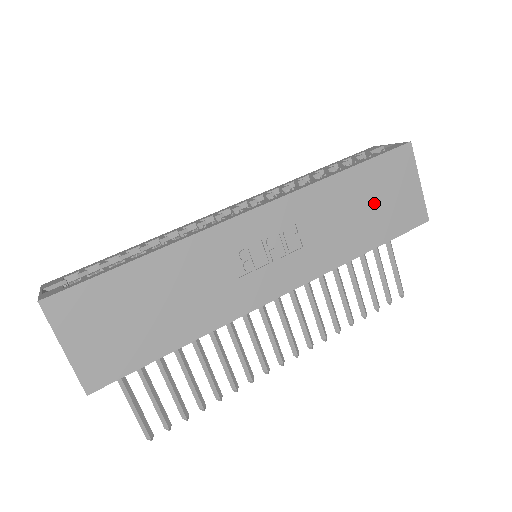
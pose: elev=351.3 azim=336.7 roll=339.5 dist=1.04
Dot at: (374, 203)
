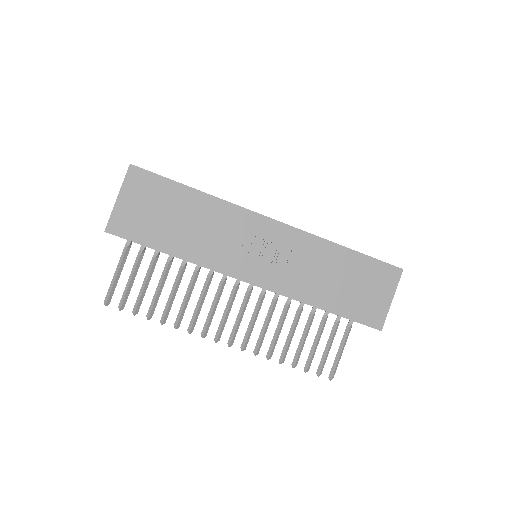
Dot at: (351, 284)
